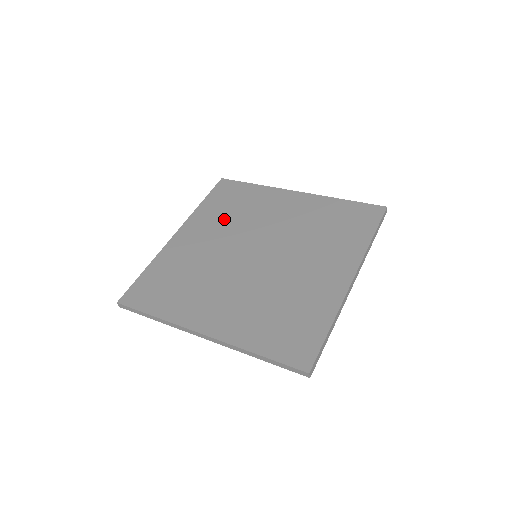
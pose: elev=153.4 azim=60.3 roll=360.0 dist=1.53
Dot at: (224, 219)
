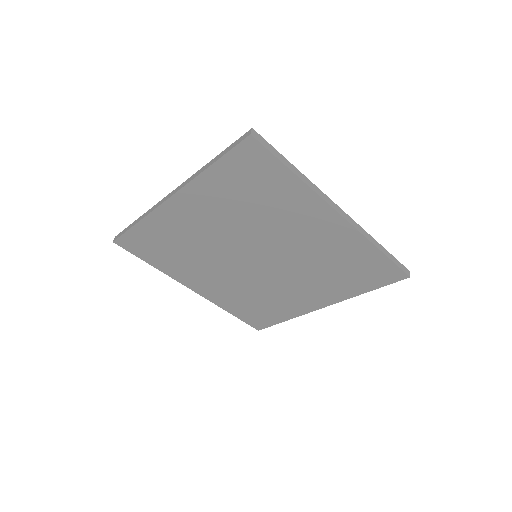
Dot at: occluded
